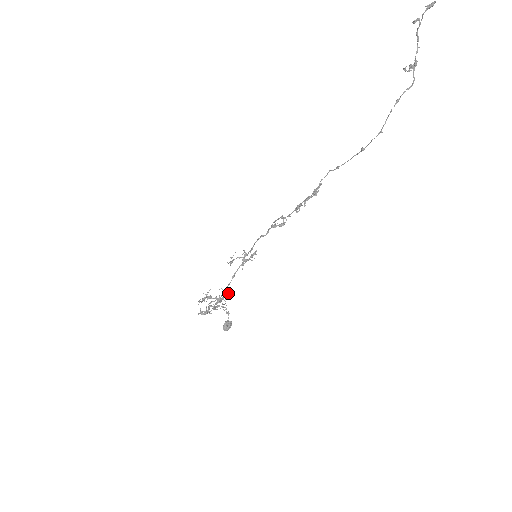
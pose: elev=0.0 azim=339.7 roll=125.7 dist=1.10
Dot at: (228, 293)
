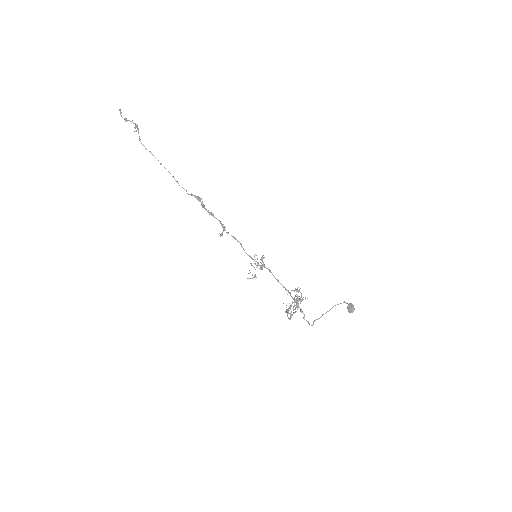
Dot at: (296, 291)
